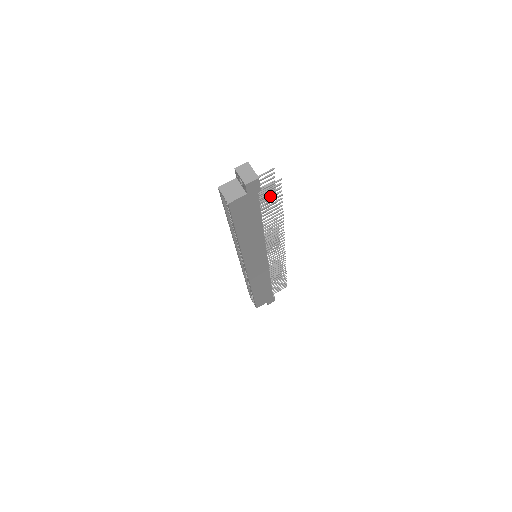
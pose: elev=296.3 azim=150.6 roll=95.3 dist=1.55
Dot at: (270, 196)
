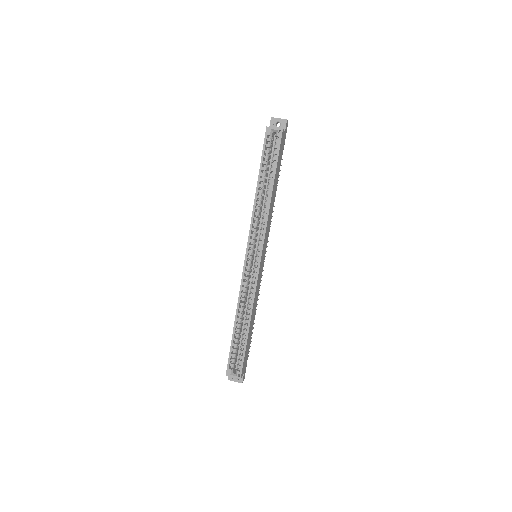
Dot at: occluded
